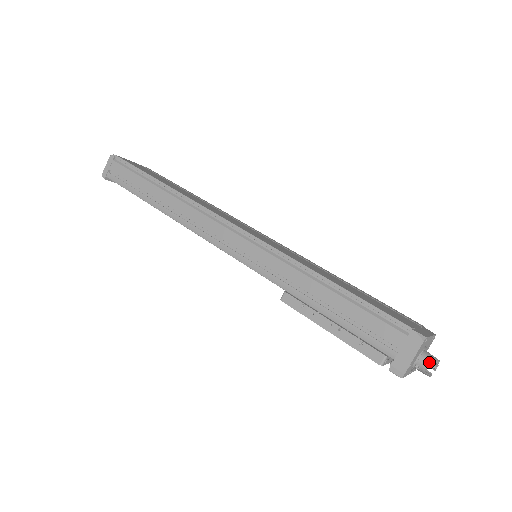
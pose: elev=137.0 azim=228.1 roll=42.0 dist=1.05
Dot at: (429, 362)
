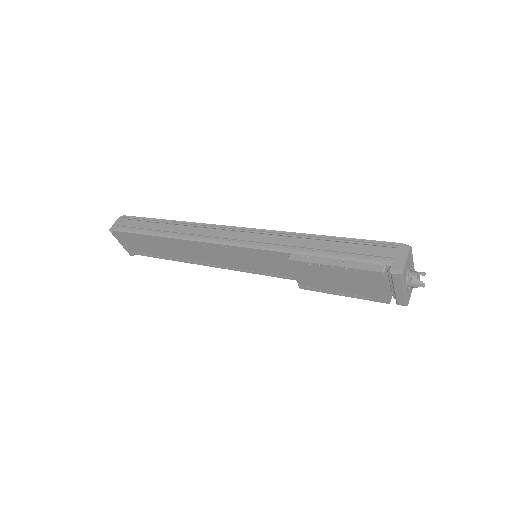
Dot at: (418, 273)
